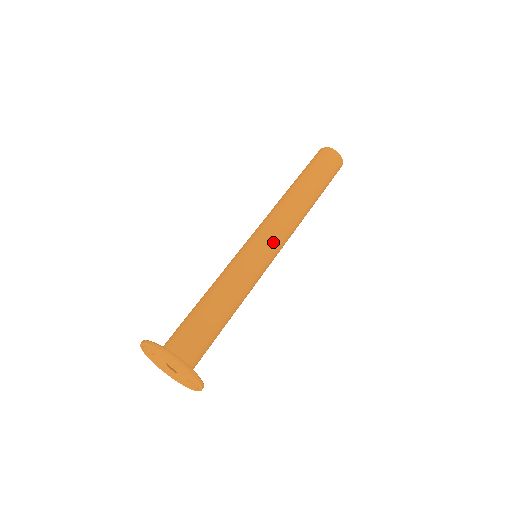
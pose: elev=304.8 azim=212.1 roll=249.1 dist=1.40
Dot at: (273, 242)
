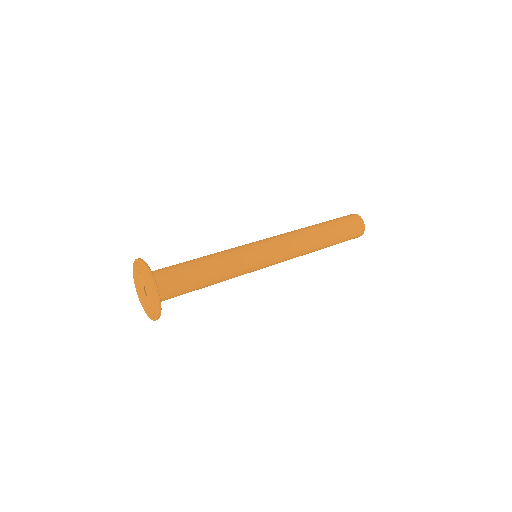
Dot at: (271, 245)
